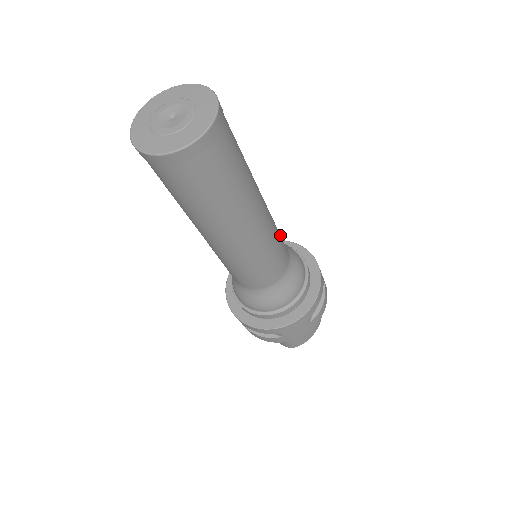
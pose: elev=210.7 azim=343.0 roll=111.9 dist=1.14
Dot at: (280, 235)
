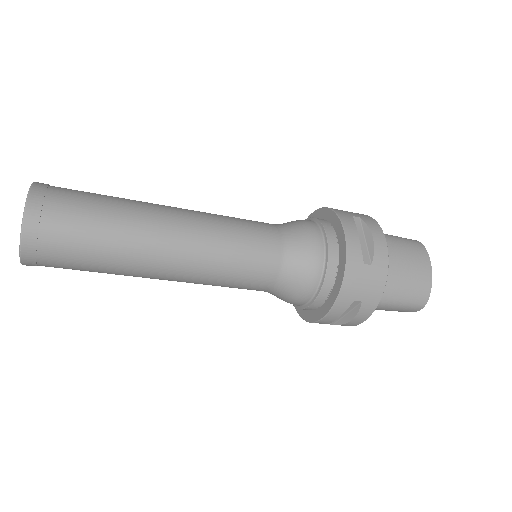
Dot at: (246, 221)
